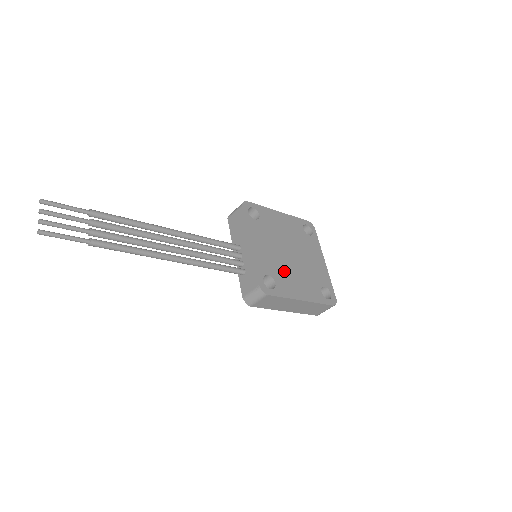
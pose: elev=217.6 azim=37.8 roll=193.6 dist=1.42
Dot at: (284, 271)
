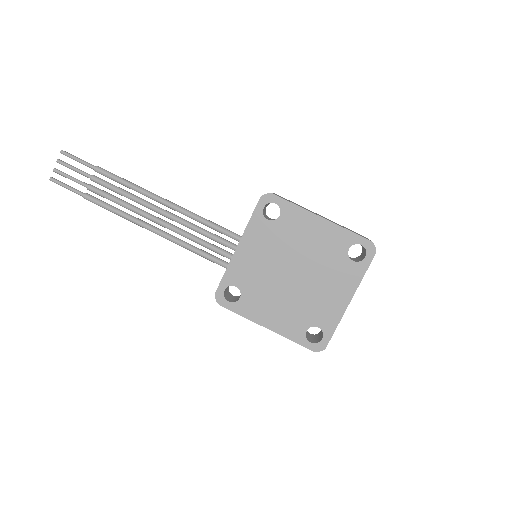
Dot at: (265, 290)
